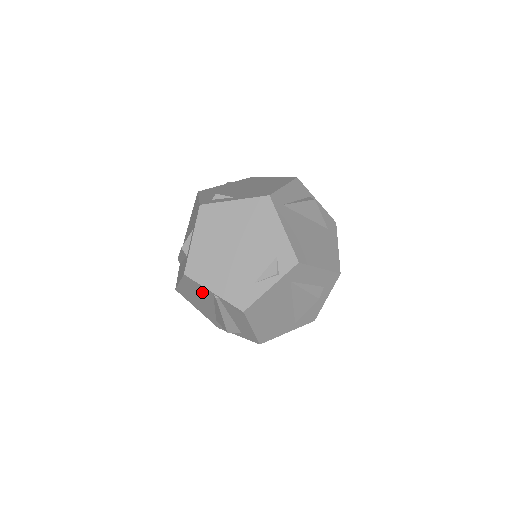
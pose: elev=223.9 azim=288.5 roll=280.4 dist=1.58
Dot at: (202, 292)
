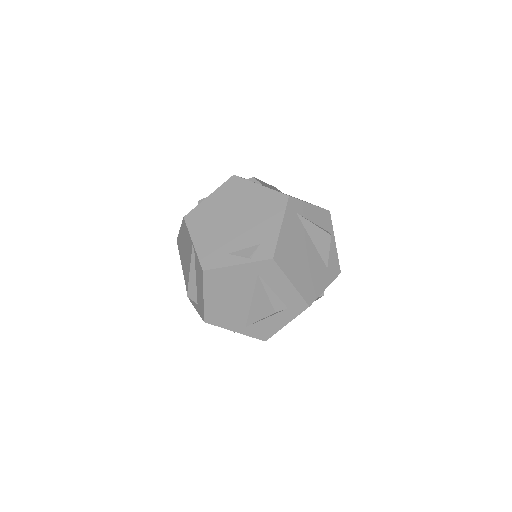
Dot at: (188, 242)
